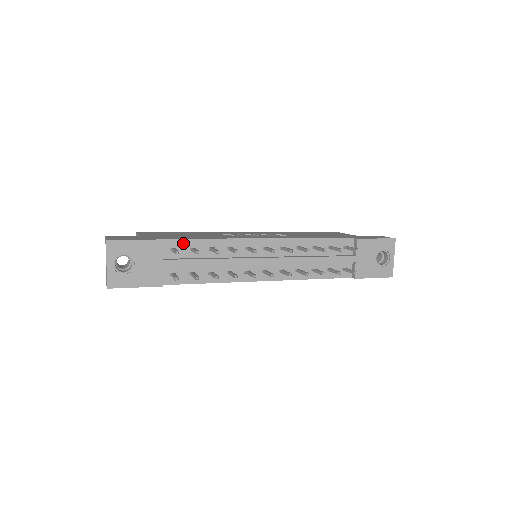
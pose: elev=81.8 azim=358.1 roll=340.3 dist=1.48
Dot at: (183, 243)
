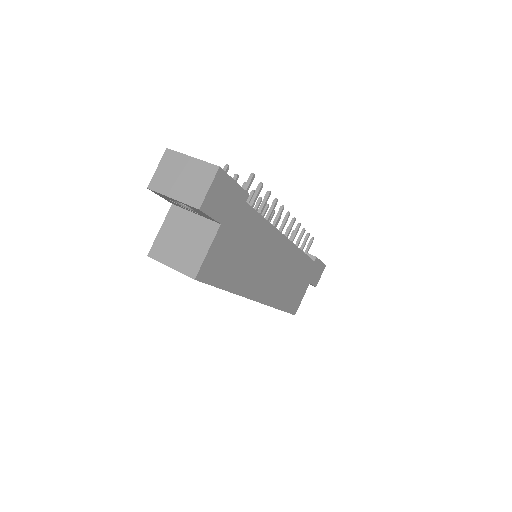
Dot at: occluded
